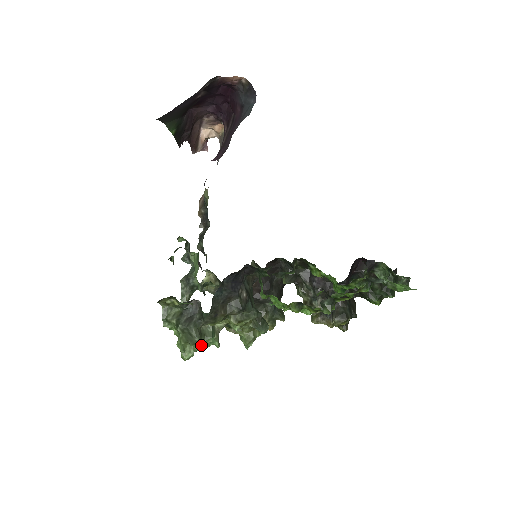
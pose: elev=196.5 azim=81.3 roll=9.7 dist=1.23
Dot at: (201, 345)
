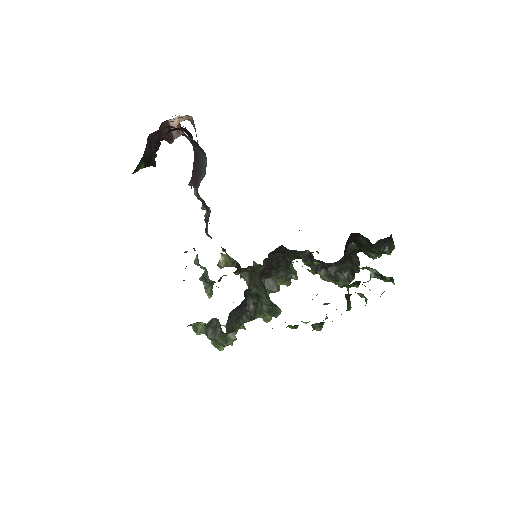
Dot at: occluded
